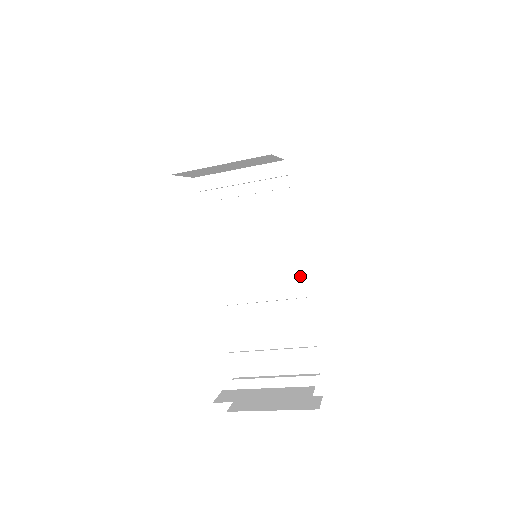
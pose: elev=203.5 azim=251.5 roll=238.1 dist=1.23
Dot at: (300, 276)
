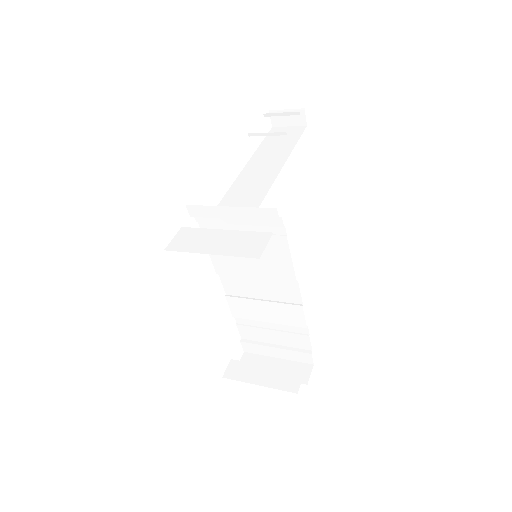
Dot at: (295, 290)
